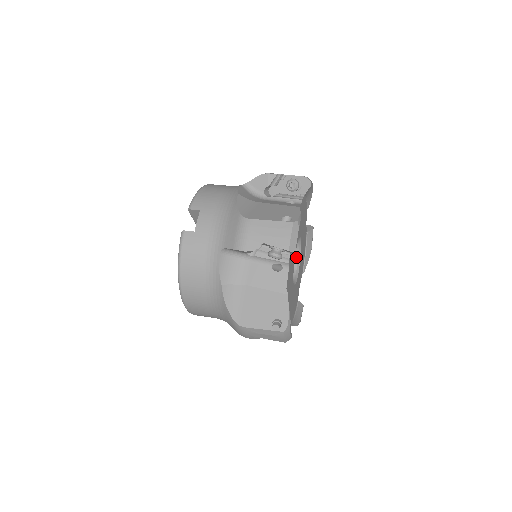
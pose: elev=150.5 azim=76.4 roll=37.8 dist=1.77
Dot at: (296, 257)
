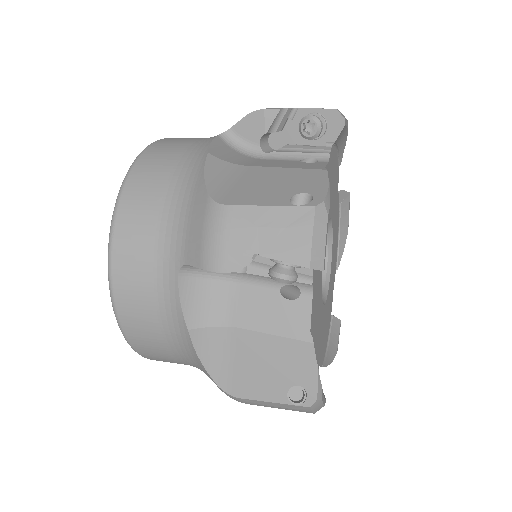
Dot at: occluded
